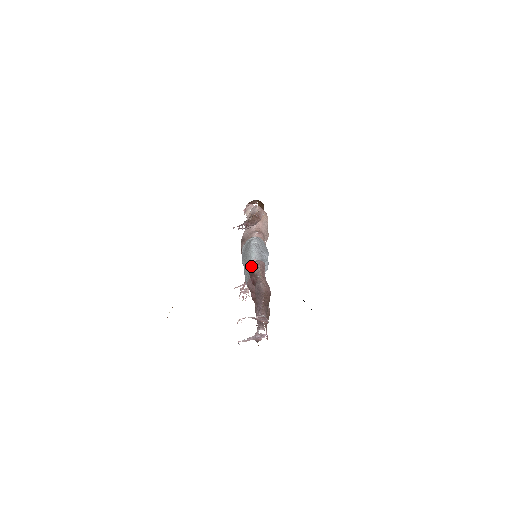
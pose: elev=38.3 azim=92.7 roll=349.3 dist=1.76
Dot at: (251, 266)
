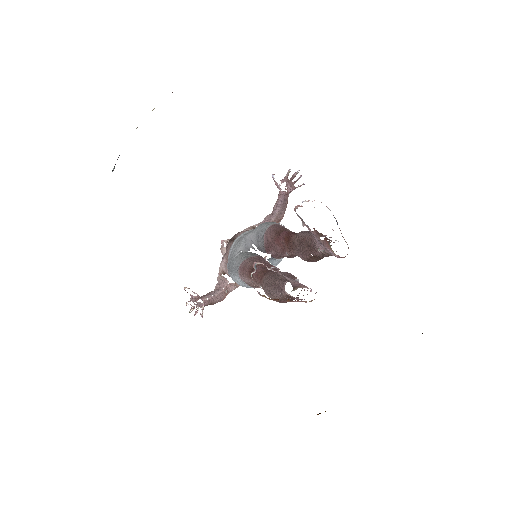
Dot at: (281, 225)
